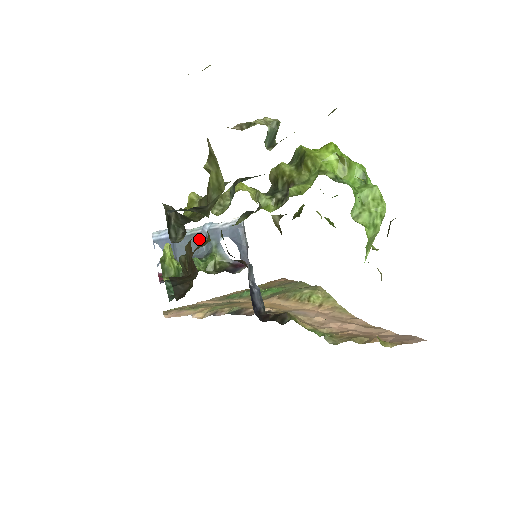
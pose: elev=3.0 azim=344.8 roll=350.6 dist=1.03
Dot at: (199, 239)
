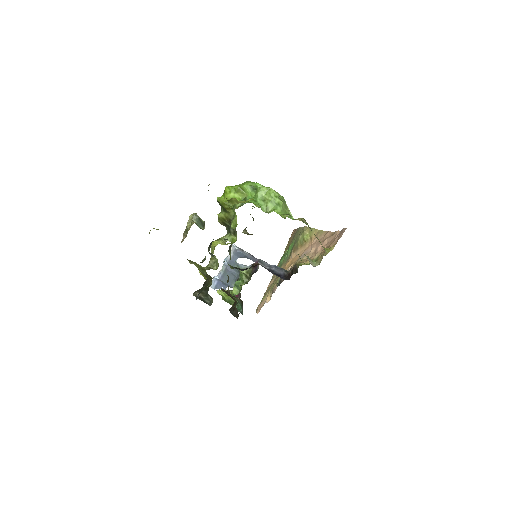
Dot at: (229, 271)
